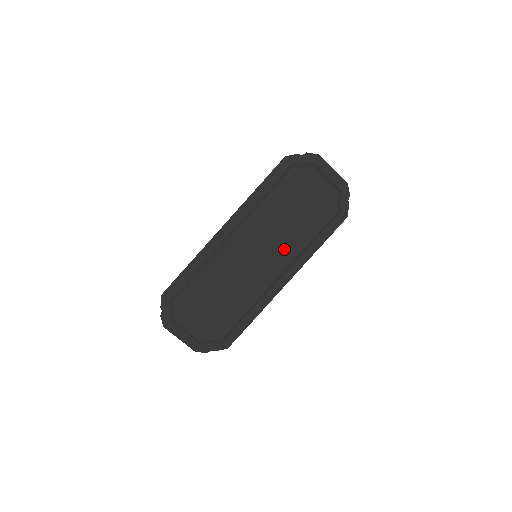
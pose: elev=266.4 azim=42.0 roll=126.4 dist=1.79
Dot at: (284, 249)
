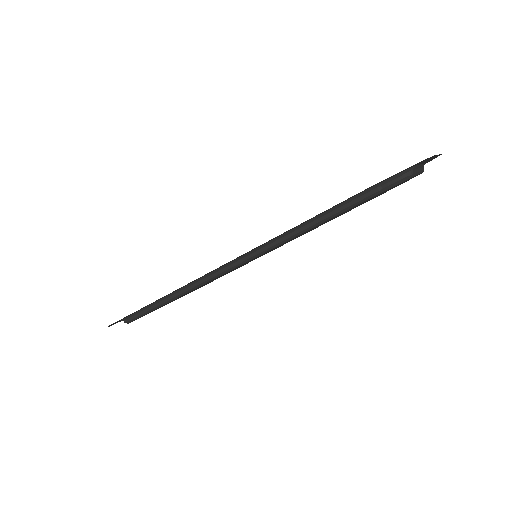
Dot at: (299, 236)
